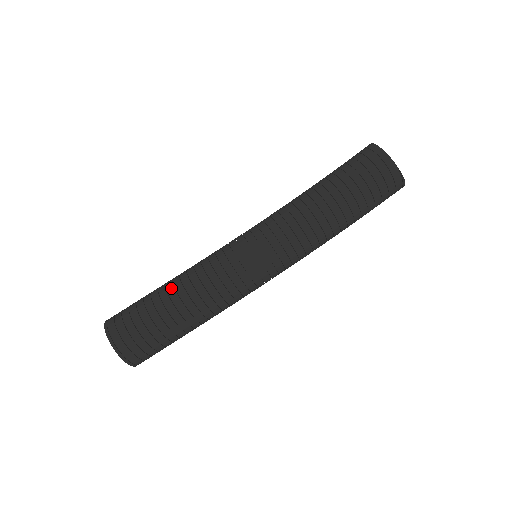
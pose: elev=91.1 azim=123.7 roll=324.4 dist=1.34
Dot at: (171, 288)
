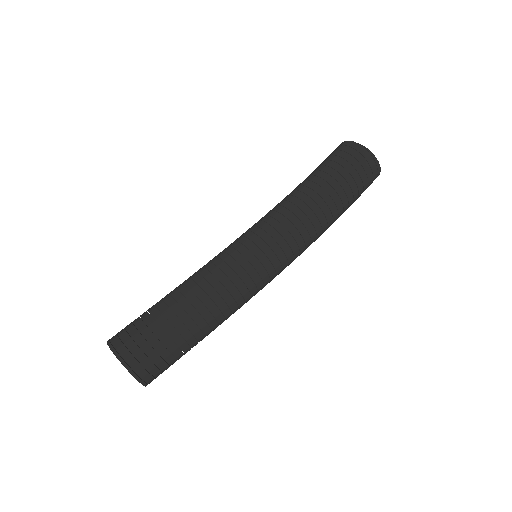
Dot at: occluded
